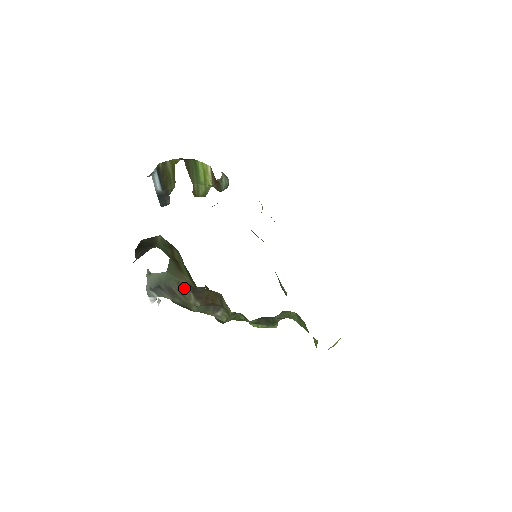
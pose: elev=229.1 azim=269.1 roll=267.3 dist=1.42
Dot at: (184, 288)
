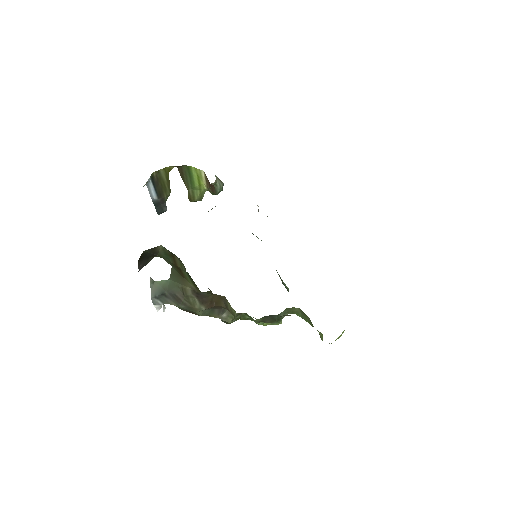
Dot at: (188, 294)
